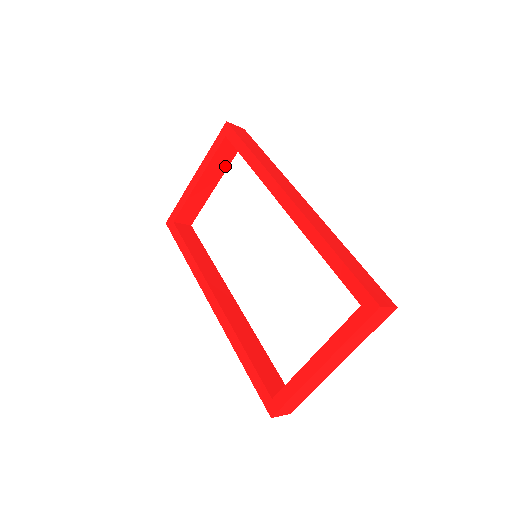
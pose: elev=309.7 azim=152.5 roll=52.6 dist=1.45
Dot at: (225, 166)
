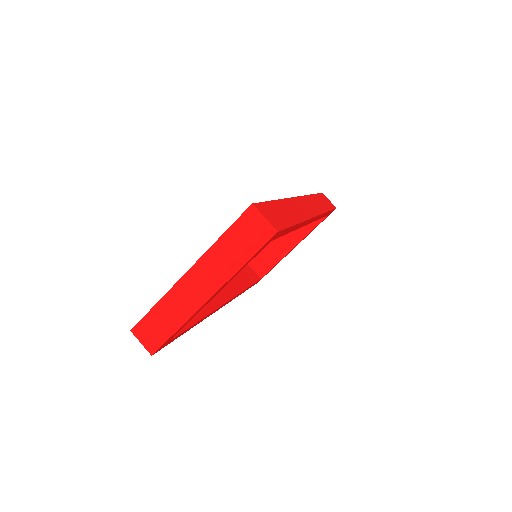
Dot at: (307, 231)
